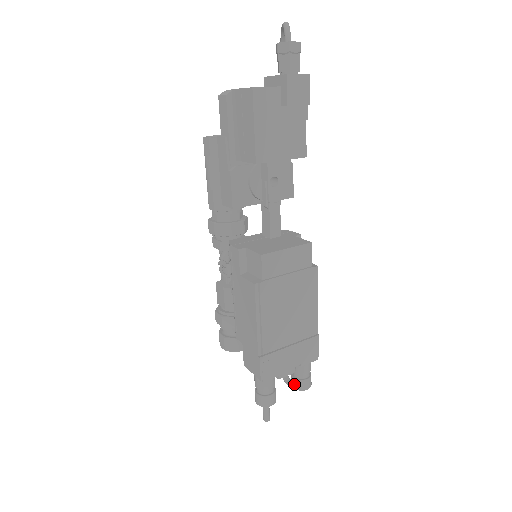
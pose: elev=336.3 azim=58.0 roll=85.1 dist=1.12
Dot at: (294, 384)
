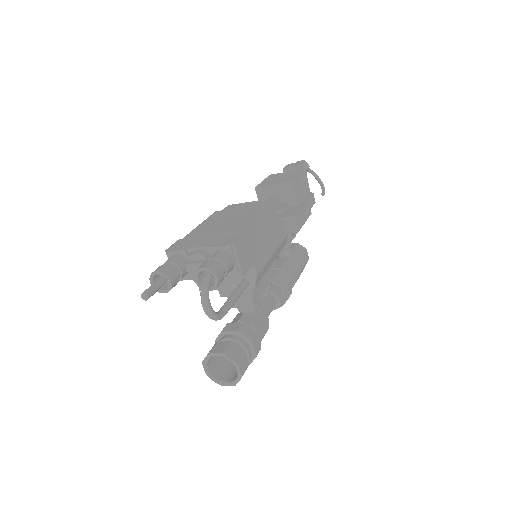
Dot at: (198, 275)
